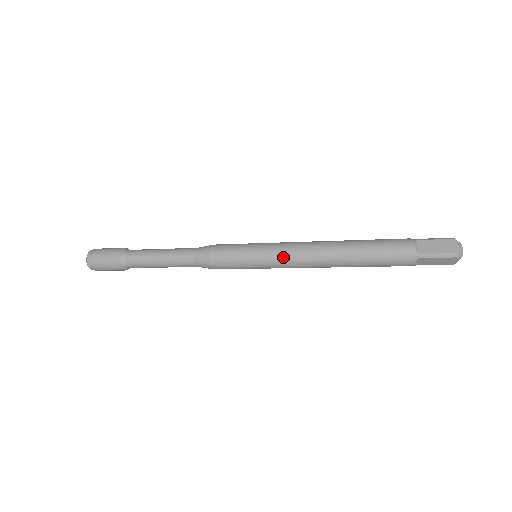
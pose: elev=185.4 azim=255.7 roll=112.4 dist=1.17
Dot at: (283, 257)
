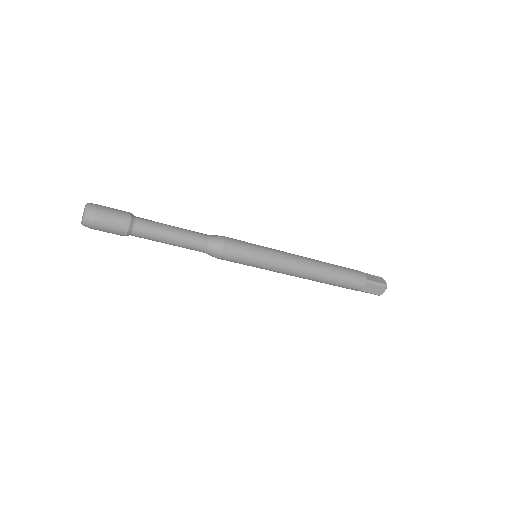
Dot at: (284, 259)
